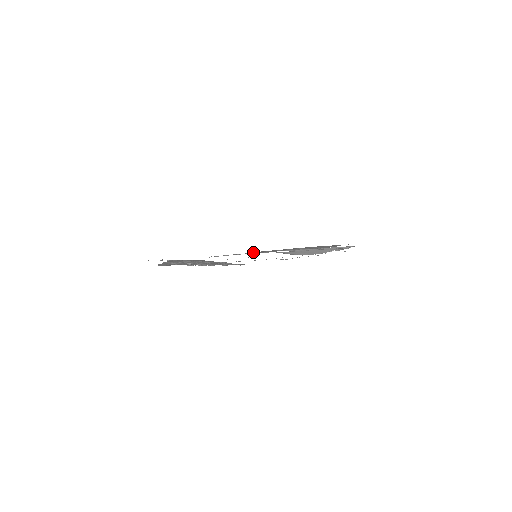
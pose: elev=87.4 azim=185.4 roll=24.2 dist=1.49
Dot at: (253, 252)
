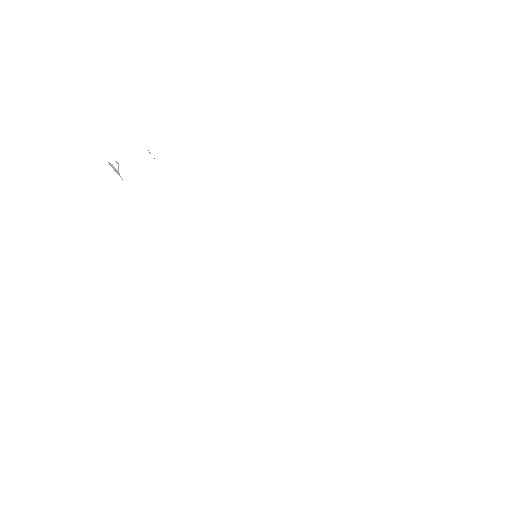
Dot at: occluded
